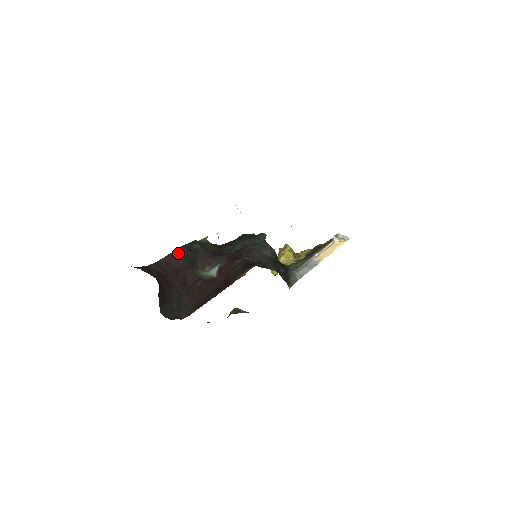
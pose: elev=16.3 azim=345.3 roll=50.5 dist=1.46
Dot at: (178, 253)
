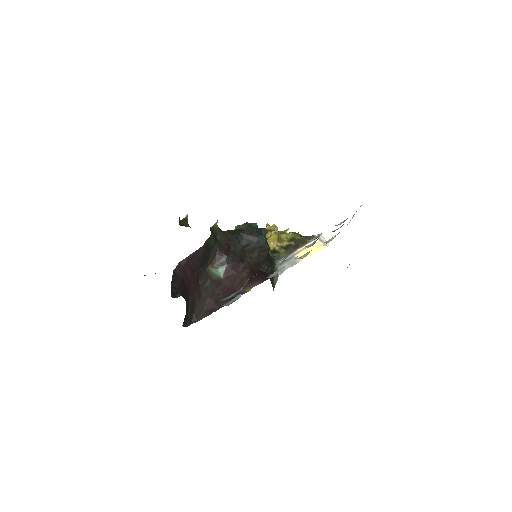
Dot at: (198, 253)
